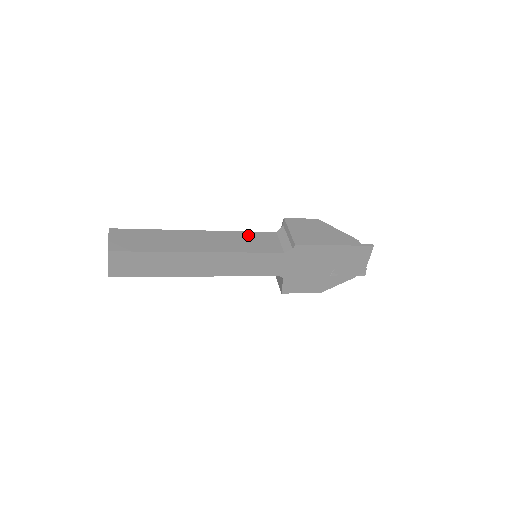
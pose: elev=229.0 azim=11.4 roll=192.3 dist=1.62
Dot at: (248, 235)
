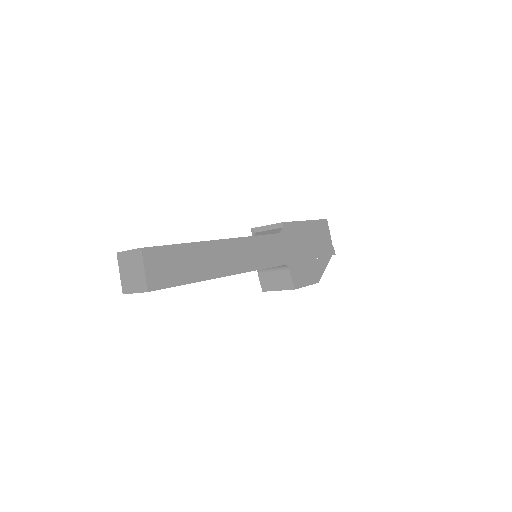
Dot at: occluded
